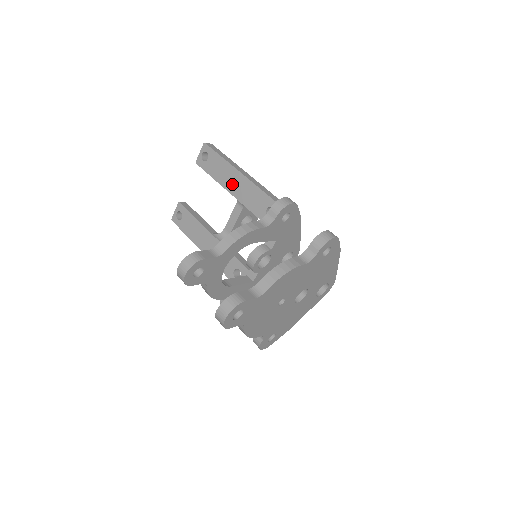
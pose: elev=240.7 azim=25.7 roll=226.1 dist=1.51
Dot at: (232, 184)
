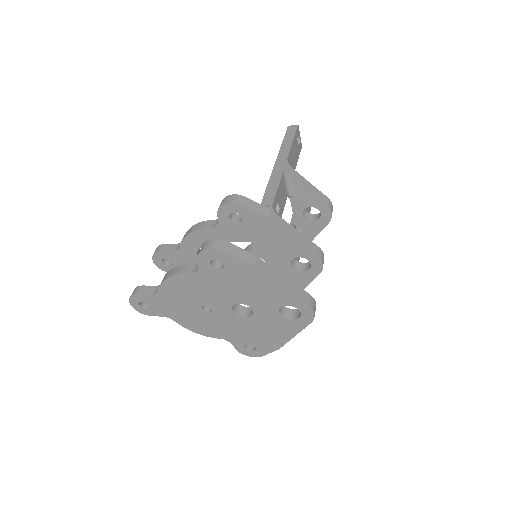
Dot at: occluded
